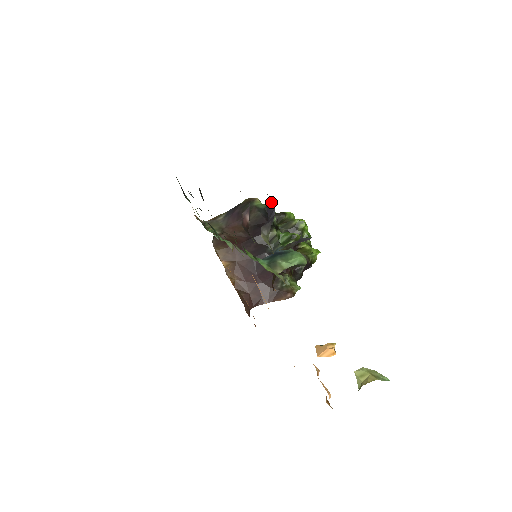
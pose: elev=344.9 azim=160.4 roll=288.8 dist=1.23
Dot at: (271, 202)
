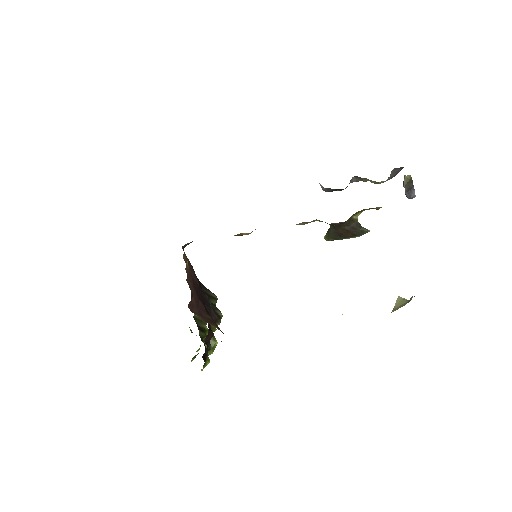
Dot at: occluded
